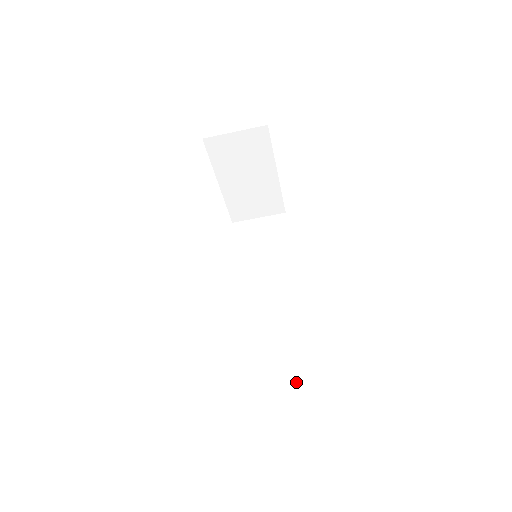
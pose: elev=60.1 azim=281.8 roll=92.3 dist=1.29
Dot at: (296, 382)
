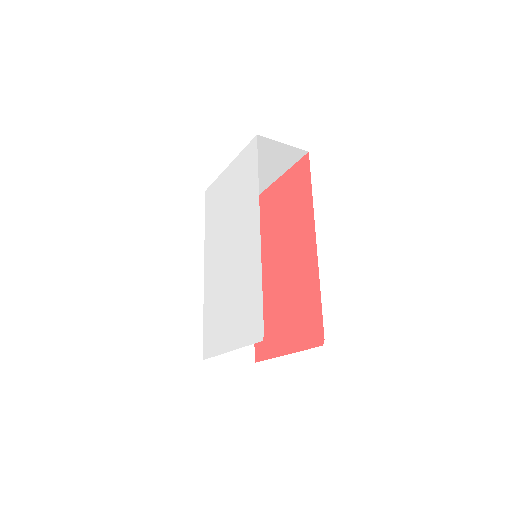
Dot at: (243, 361)
